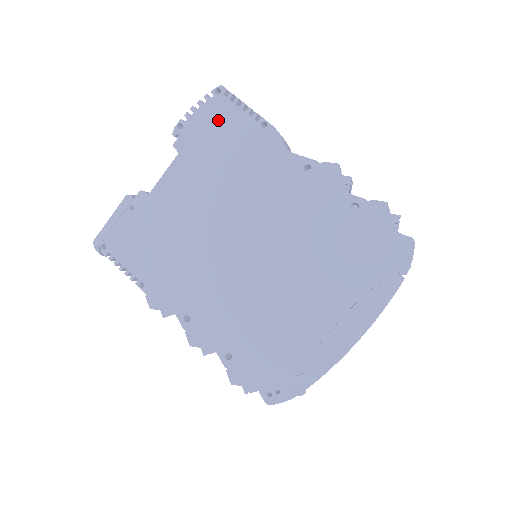
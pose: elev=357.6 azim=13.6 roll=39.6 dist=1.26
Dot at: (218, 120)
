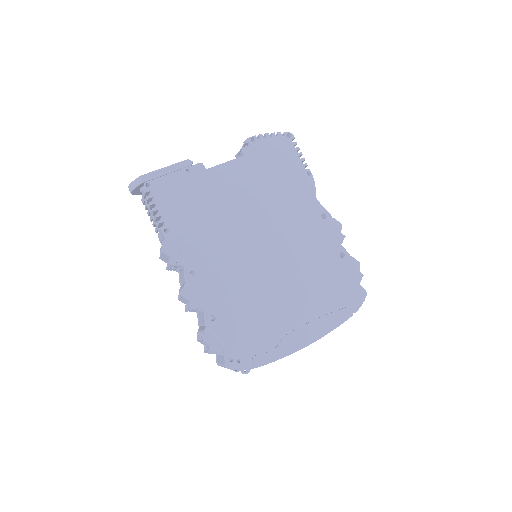
Dot at: (281, 152)
